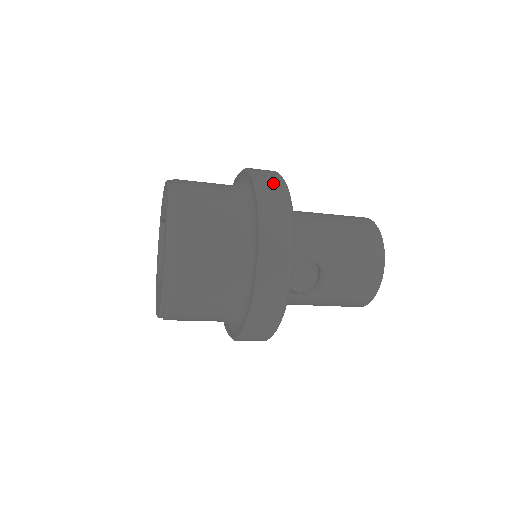
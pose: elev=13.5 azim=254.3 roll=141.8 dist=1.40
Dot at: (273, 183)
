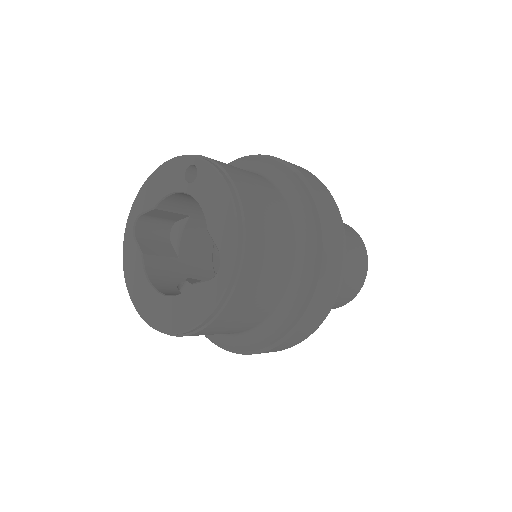
Dot at: (303, 169)
